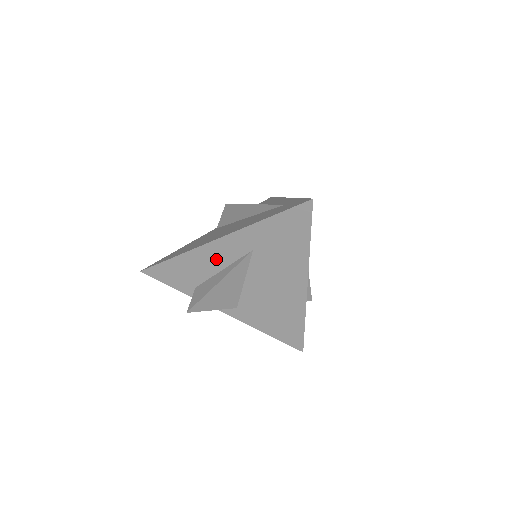
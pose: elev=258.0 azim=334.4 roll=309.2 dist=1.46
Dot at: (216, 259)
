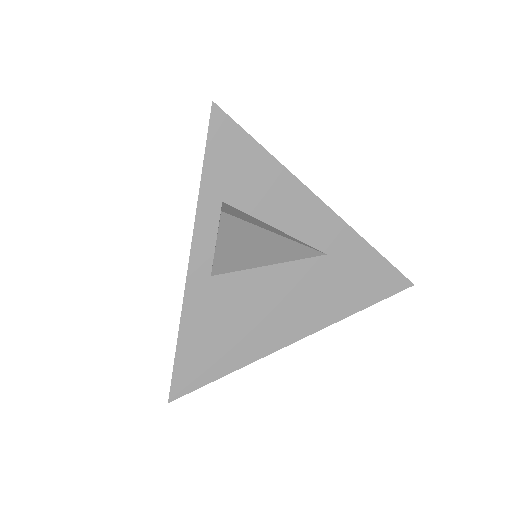
Dot at: (292, 214)
